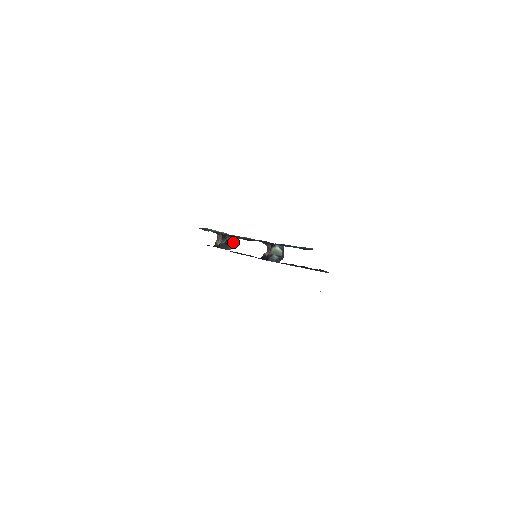
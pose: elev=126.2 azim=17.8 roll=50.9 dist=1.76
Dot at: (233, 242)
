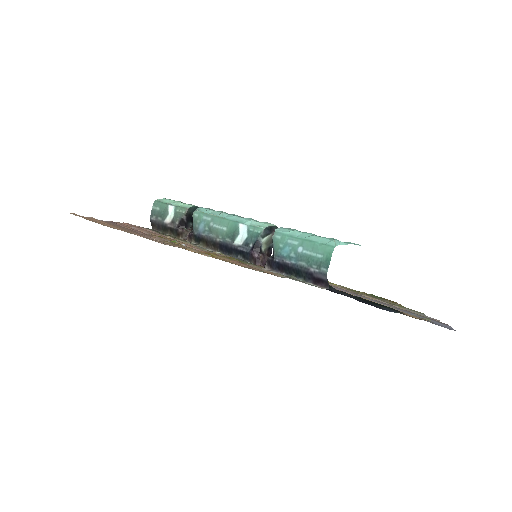
Dot at: (194, 210)
